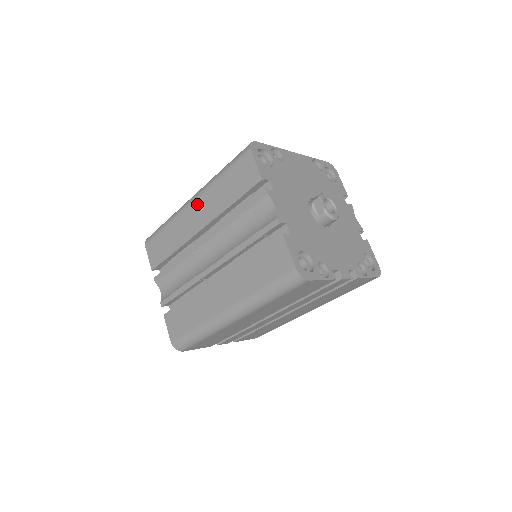
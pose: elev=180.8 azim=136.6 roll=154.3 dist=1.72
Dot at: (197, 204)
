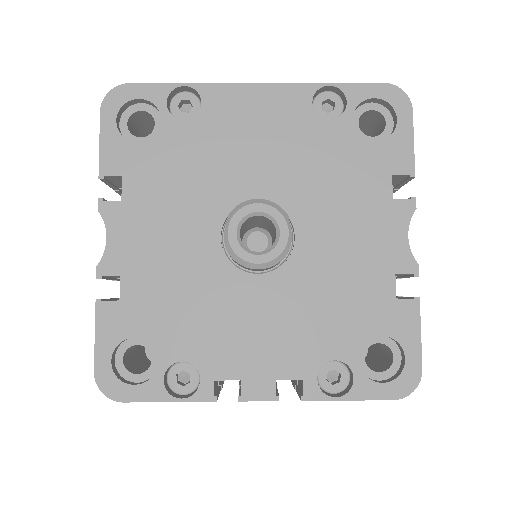
Dot at: occluded
